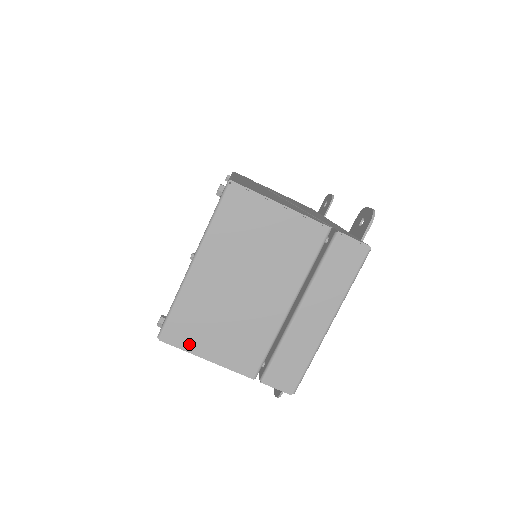
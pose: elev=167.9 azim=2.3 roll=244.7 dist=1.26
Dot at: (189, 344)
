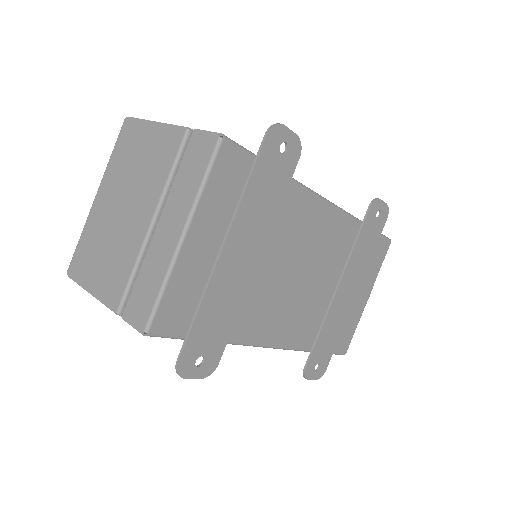
Dot at: (81, 276)
